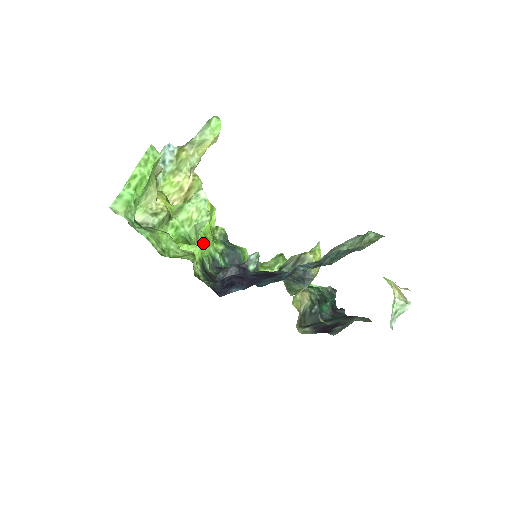
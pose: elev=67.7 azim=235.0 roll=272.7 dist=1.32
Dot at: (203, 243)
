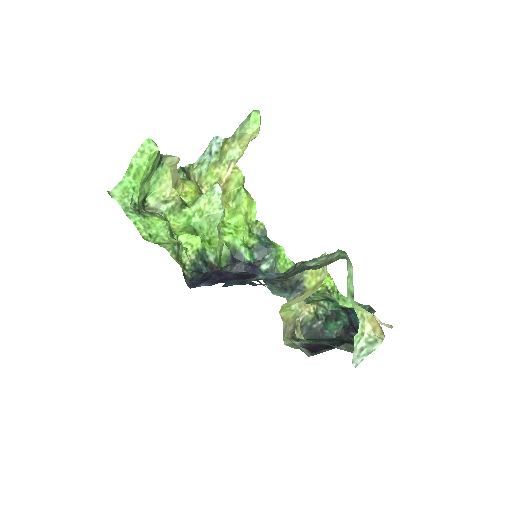
Dot at: (228, 235)
